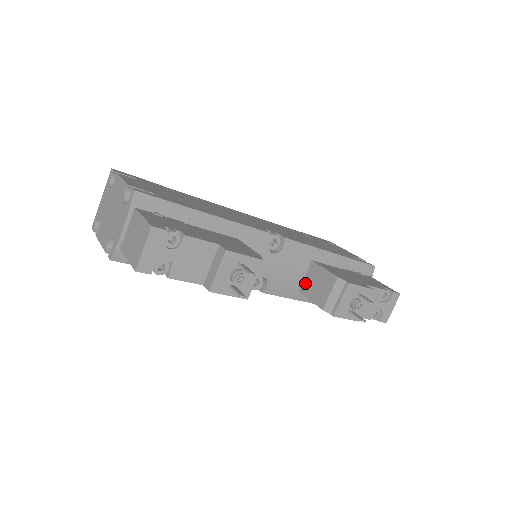
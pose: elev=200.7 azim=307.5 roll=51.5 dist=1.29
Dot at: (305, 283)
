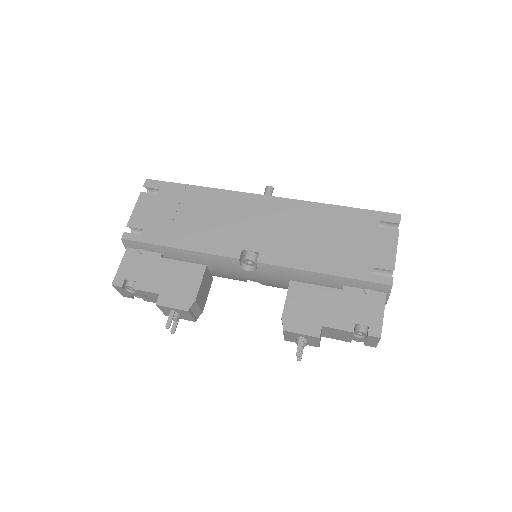
Dot at: occluded
